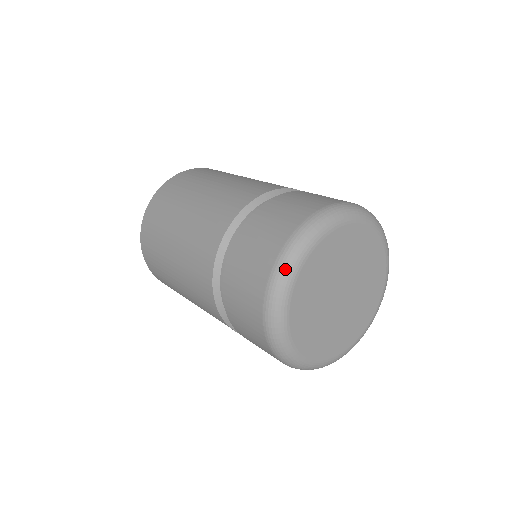
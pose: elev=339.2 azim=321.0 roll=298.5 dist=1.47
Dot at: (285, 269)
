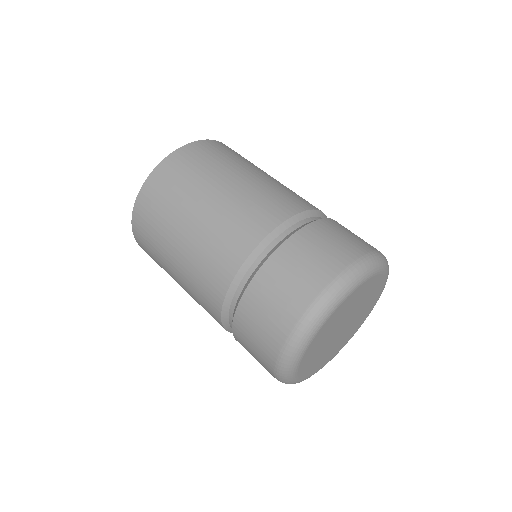
Dot at: (287, 383)
